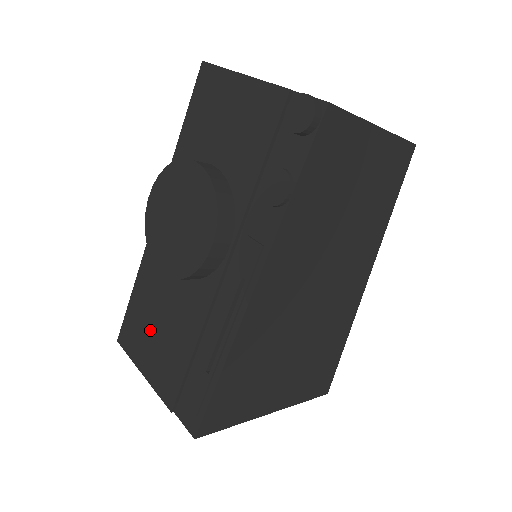
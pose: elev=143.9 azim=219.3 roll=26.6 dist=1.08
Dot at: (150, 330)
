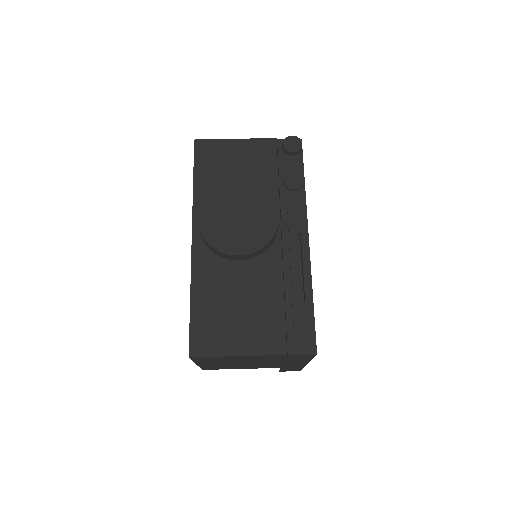
Dot at: (230, 317)
